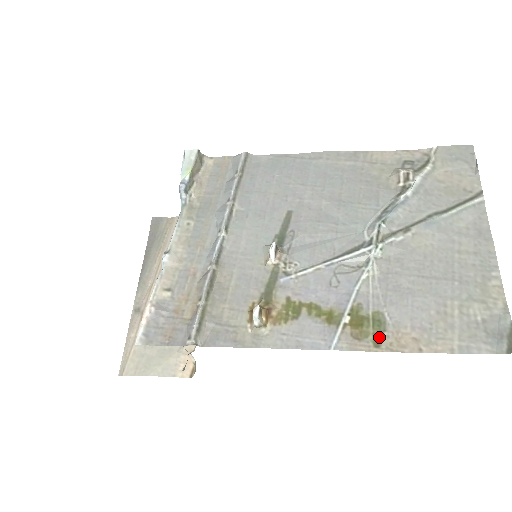
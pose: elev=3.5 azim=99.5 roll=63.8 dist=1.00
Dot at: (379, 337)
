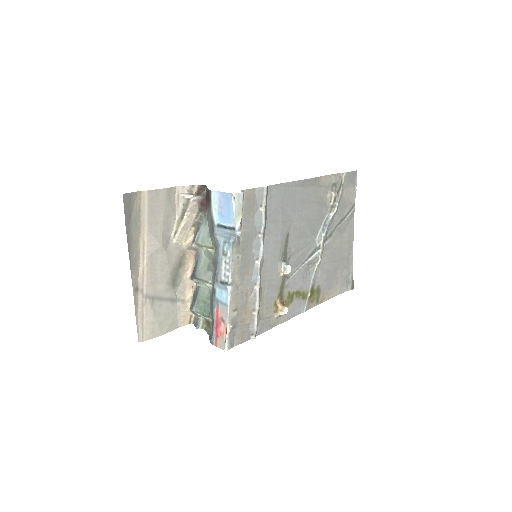
Dot at: (318, 298)
